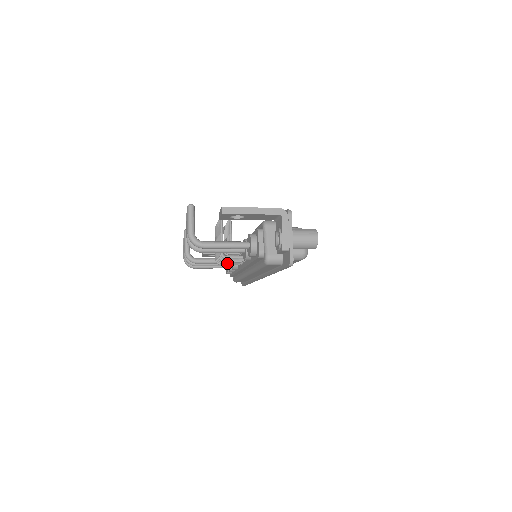
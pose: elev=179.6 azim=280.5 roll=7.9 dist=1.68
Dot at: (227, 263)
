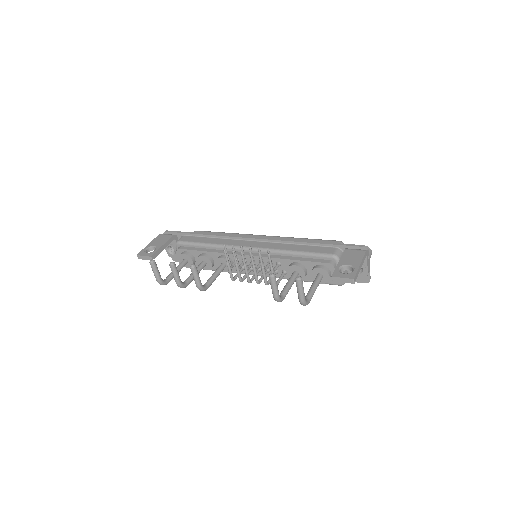
Dot at: occluded
